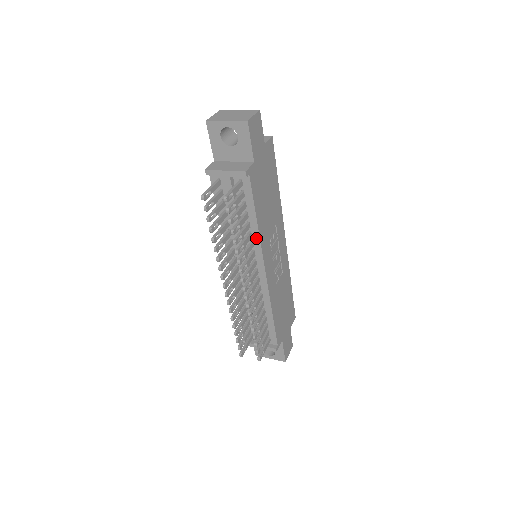
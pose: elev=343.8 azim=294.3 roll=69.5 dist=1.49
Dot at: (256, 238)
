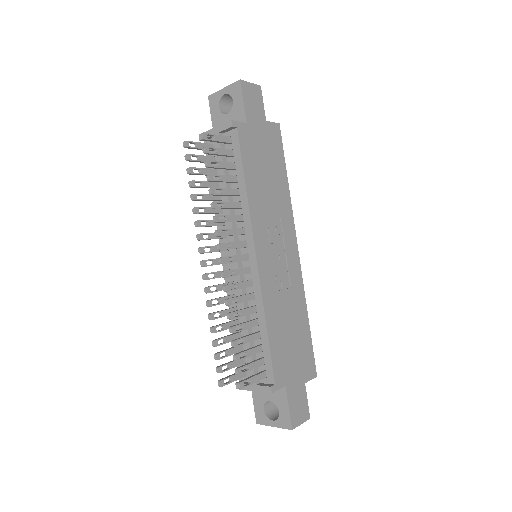
Dot at: (245, 209)
